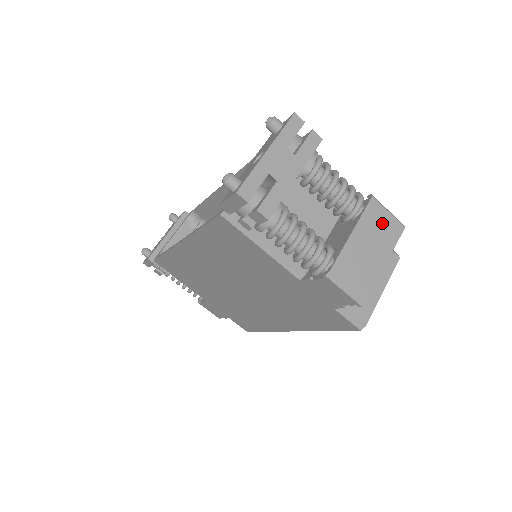
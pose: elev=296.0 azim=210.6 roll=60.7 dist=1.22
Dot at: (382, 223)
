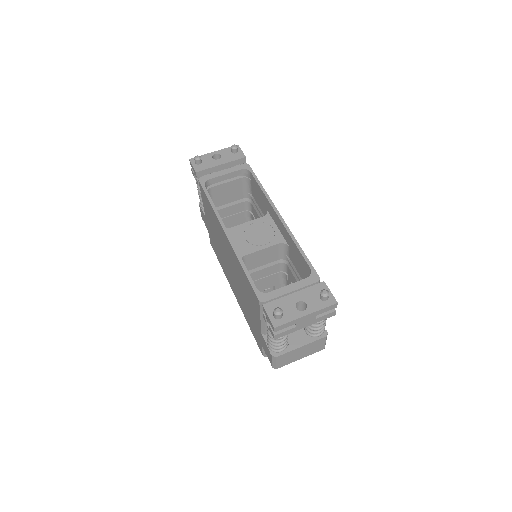
Dot at: (317, 346)
